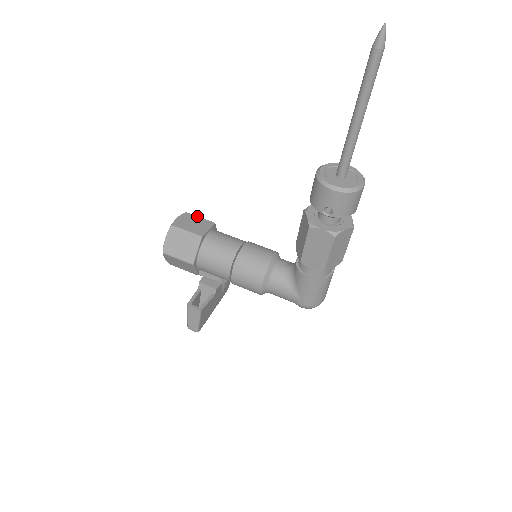
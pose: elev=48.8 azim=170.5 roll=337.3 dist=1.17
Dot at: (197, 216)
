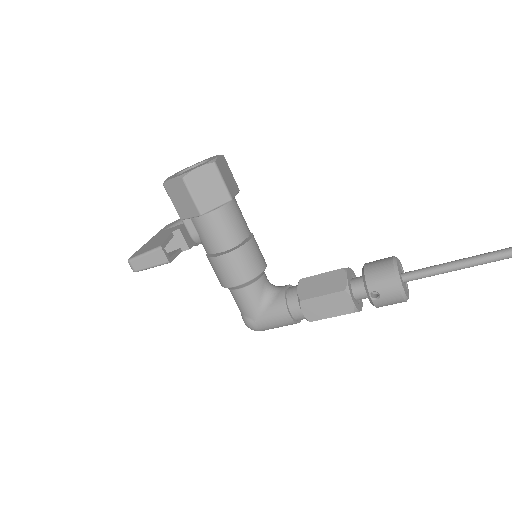
Dot at: occluded
